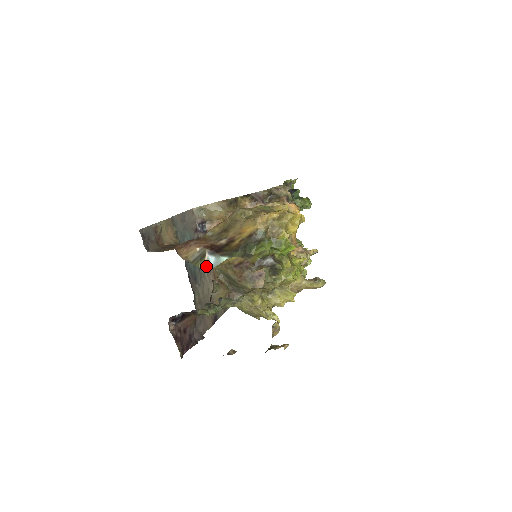
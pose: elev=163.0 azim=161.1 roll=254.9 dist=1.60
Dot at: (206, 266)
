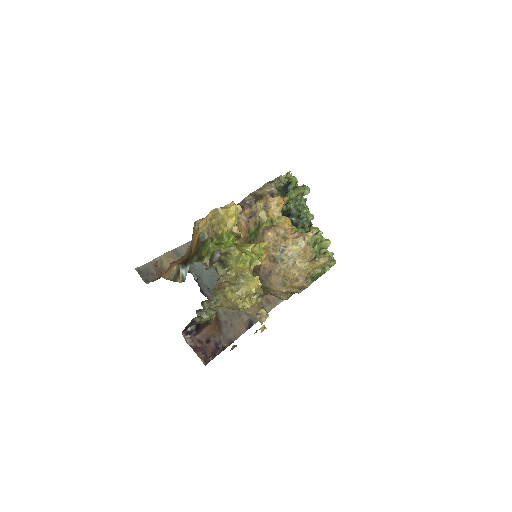
Dot at: (182, 279)
